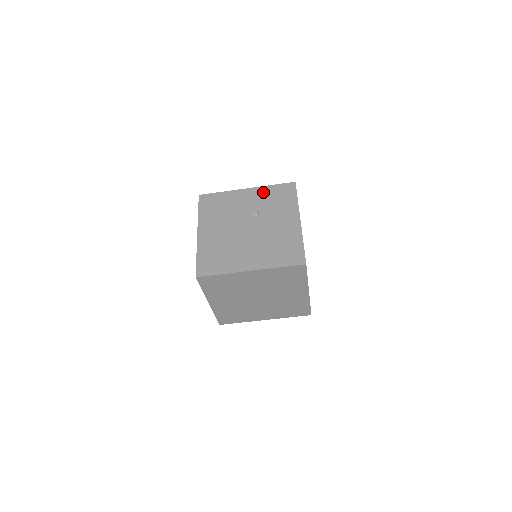
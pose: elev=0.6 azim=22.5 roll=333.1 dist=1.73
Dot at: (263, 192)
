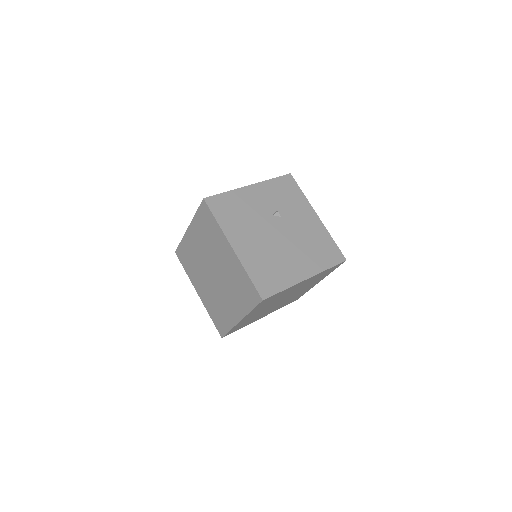
Dot at: (269, 188)
